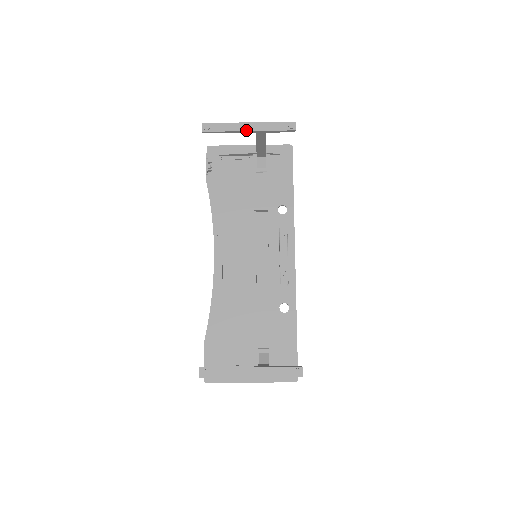
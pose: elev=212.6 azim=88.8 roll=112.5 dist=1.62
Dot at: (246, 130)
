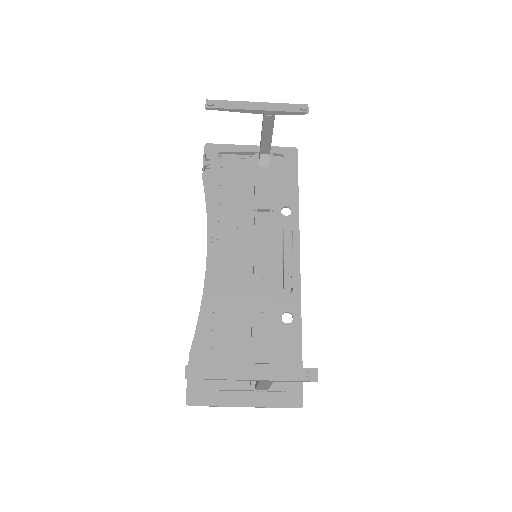
Dot at: (254, 109)
